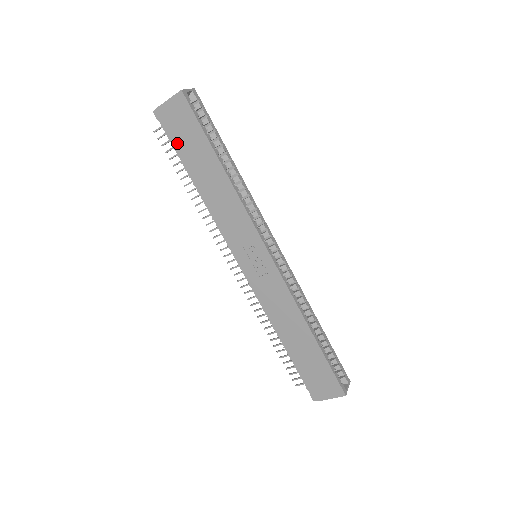
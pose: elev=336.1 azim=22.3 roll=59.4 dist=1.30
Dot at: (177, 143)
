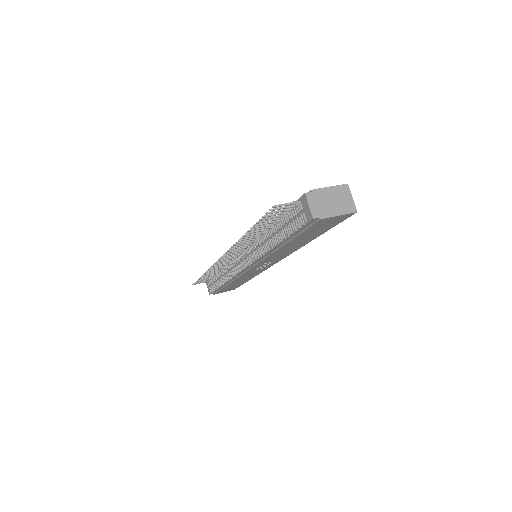
Dot at: (302, 233)
